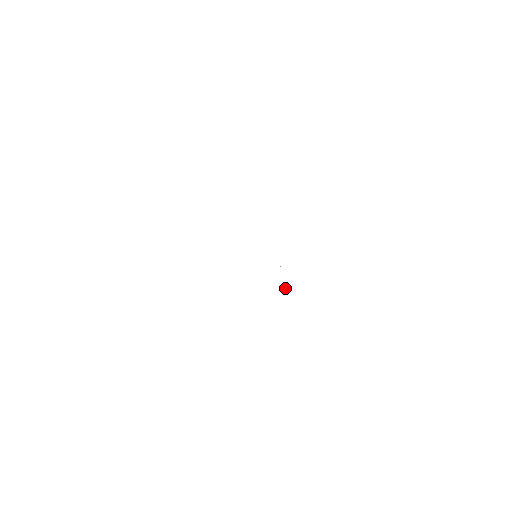
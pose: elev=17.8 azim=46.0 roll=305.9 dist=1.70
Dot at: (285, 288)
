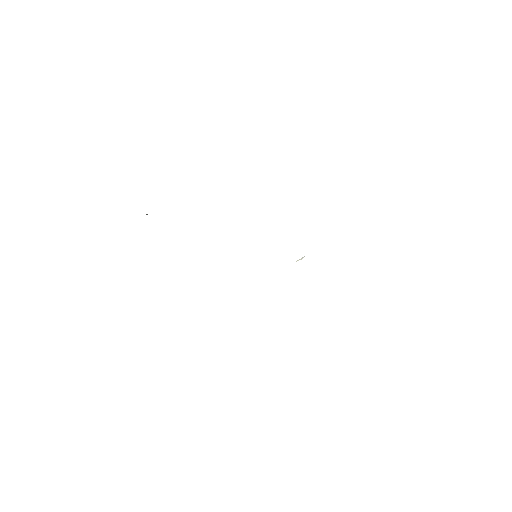
Dot at: occluded
